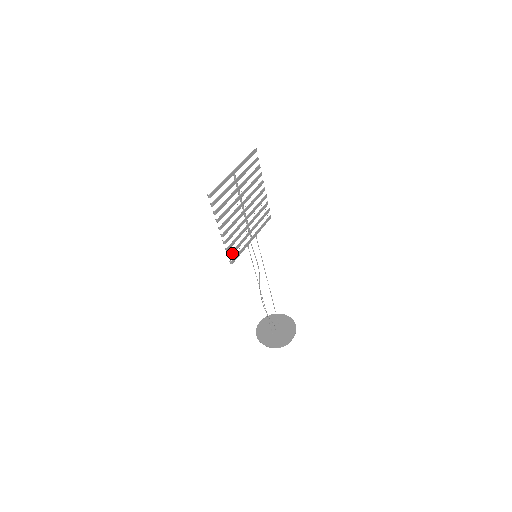
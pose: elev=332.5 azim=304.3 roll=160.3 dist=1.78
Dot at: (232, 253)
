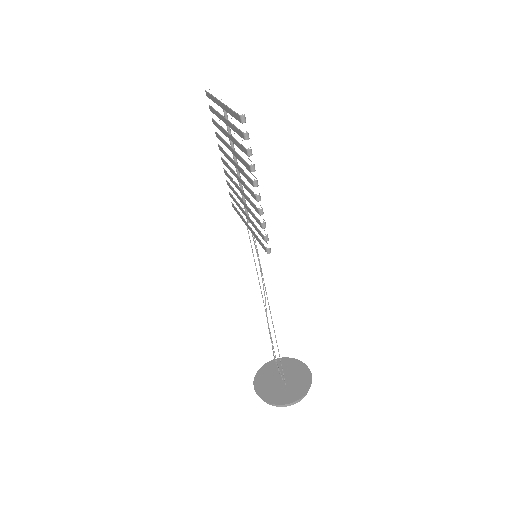
Dot at: (265, 234)
